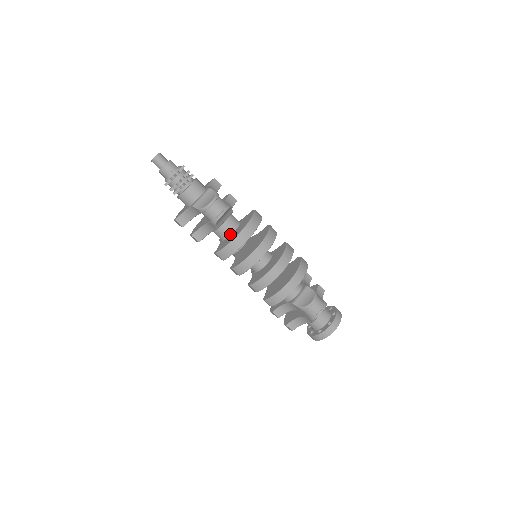
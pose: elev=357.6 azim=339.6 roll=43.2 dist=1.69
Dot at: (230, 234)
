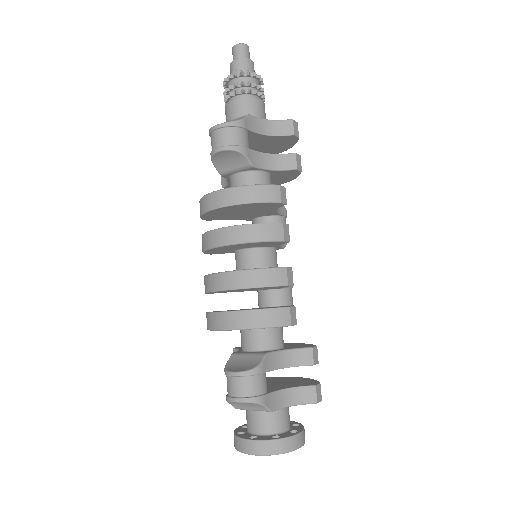
Dot at: occluded
